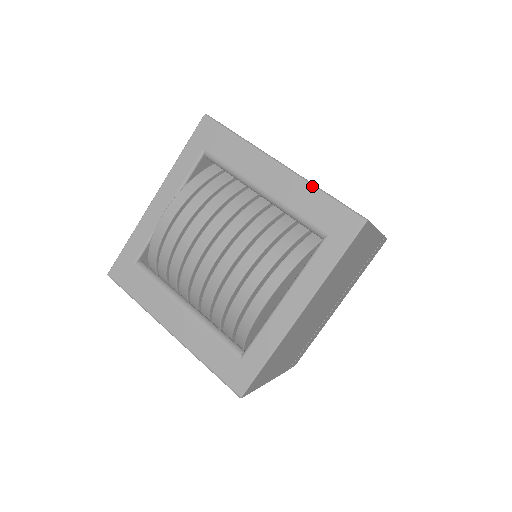
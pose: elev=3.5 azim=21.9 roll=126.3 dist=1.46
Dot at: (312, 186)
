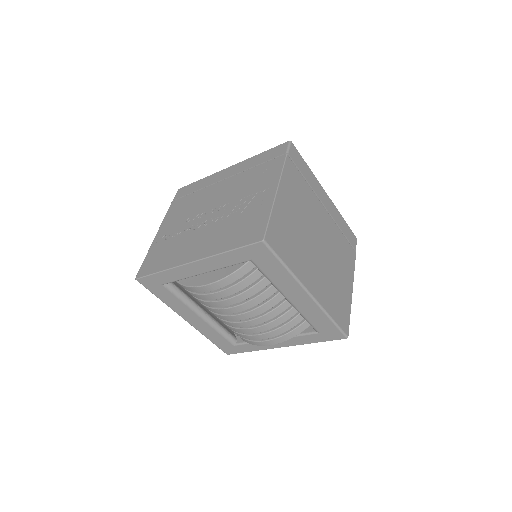
Dot at: (325, 314)
